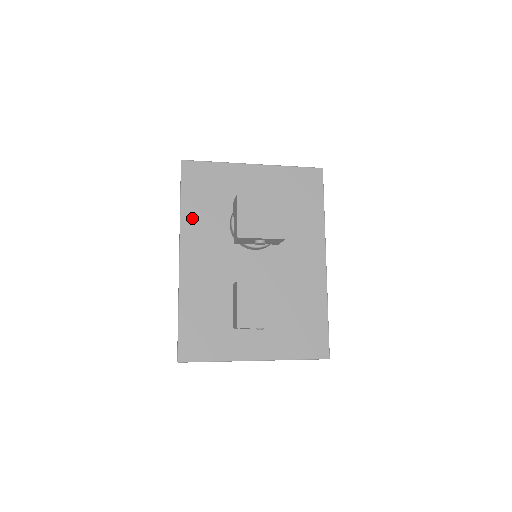
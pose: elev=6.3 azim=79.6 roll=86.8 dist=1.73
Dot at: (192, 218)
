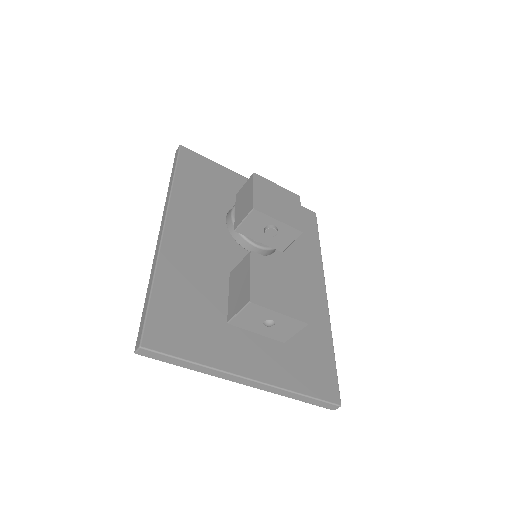
Dot at: (185, 195)
